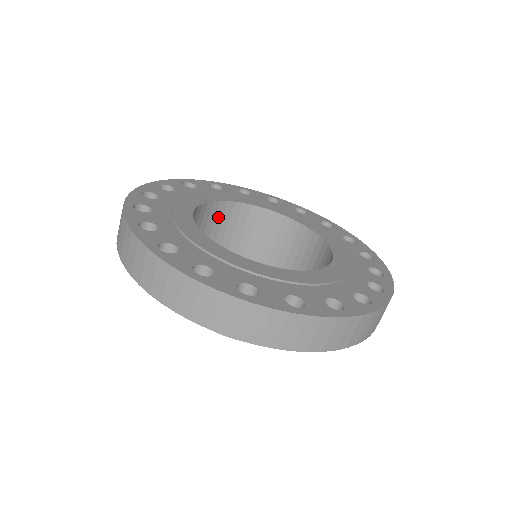
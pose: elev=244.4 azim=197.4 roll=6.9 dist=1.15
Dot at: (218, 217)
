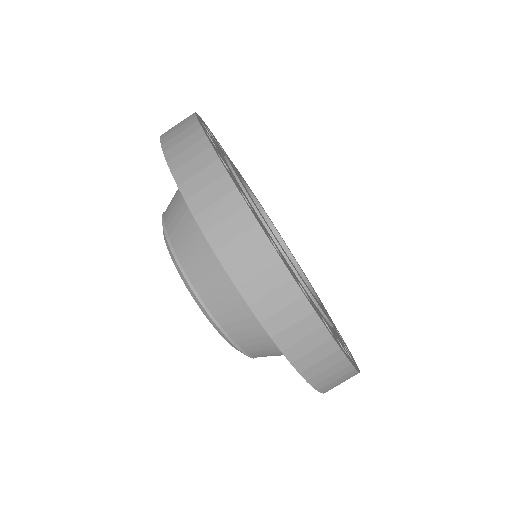
Dot at: occluded
